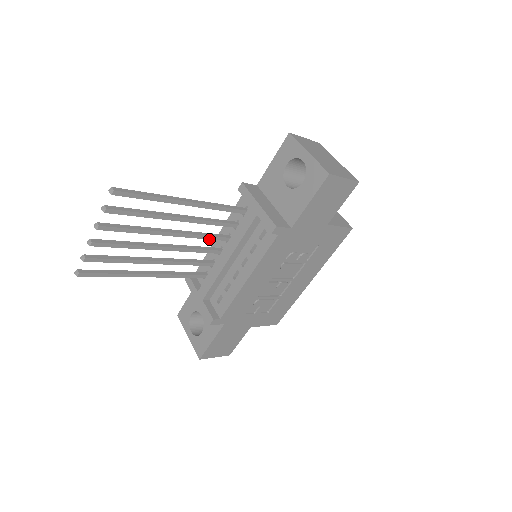
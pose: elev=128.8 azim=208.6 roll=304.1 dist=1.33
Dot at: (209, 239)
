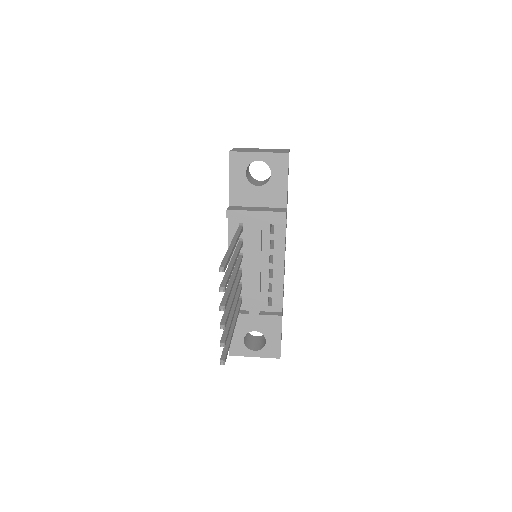
Dot at: (239, 267)
